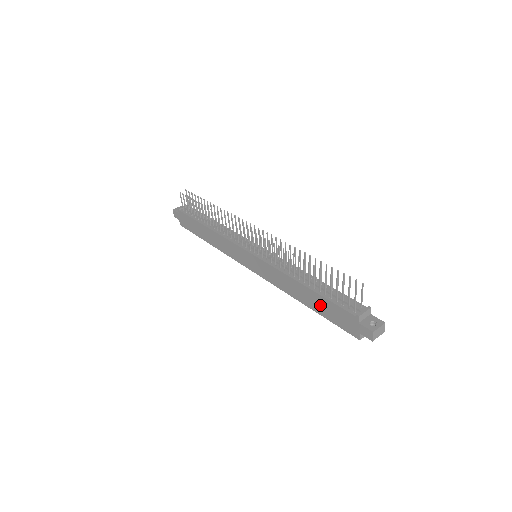
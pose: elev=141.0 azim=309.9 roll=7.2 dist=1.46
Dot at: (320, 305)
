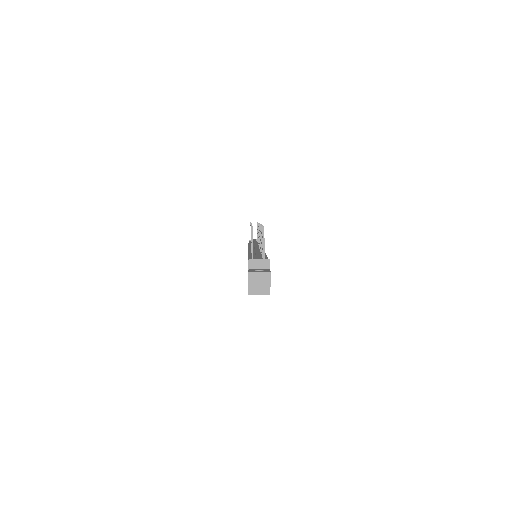
Dot at: occluded
